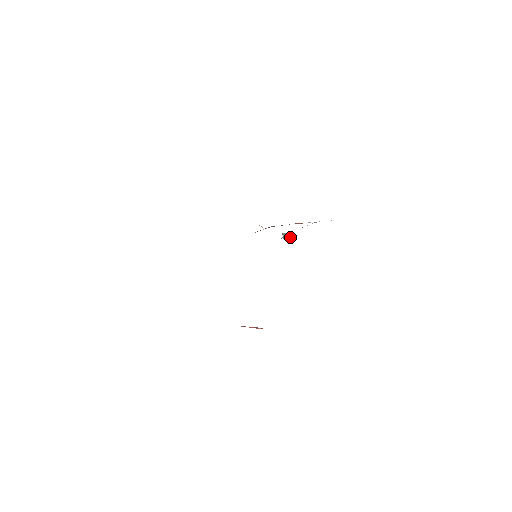
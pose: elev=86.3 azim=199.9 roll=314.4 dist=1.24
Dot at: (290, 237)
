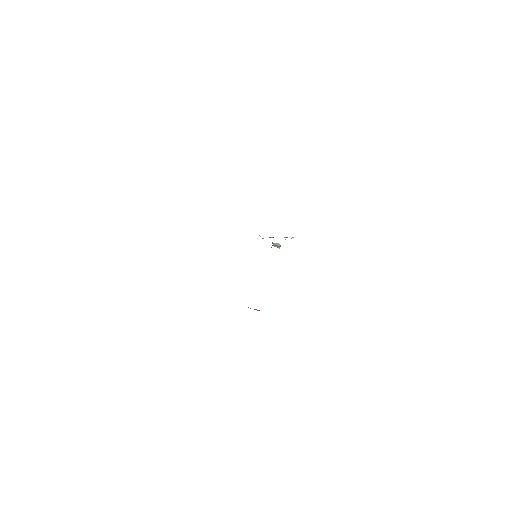
Dot at: (280, 246)
